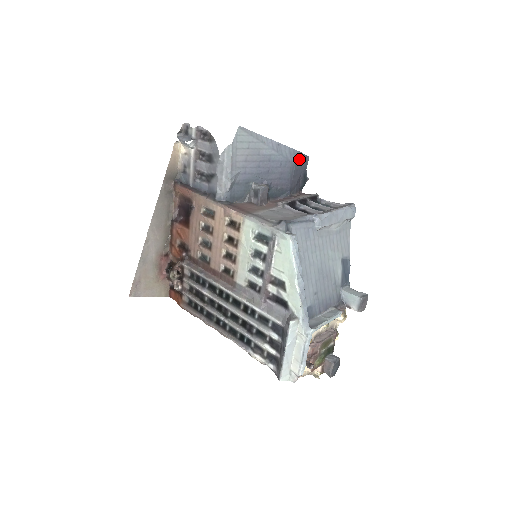
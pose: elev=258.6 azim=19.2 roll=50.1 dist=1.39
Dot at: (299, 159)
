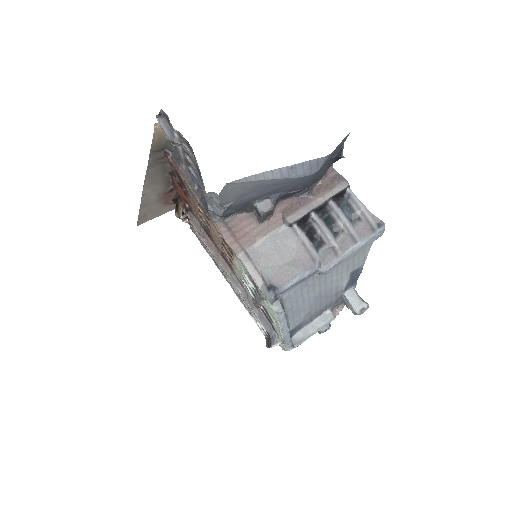
Dot at: (326, 160)
